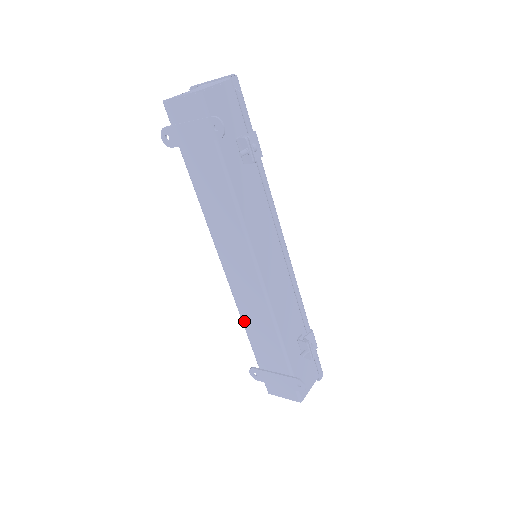
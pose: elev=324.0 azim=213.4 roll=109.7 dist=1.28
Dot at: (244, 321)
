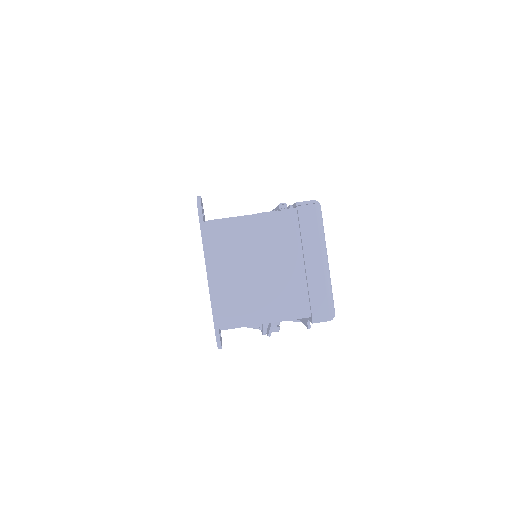
Dot at: occluded
